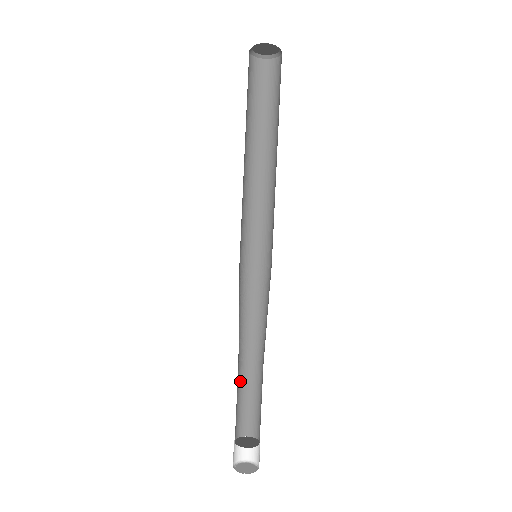
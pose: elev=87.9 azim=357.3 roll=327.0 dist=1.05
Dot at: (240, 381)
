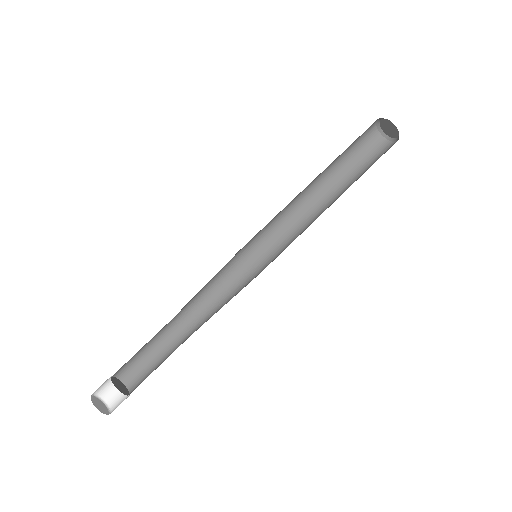
Dot at: (157, 335)
